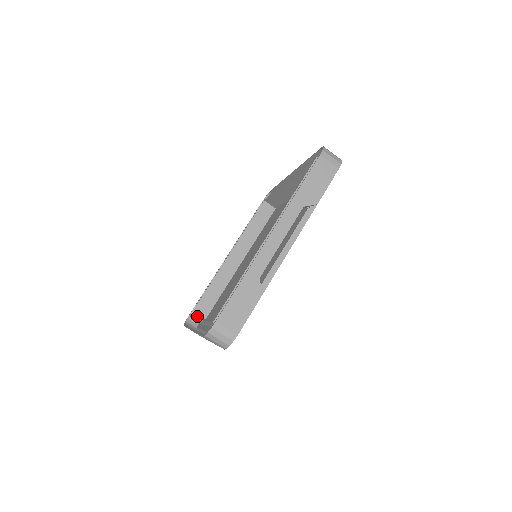
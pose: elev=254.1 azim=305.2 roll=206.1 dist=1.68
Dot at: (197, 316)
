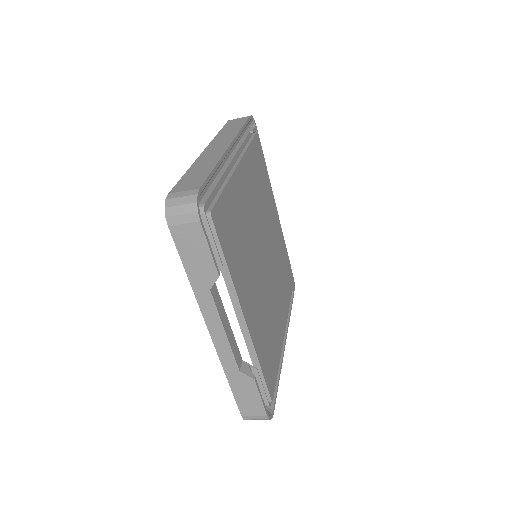
Dot at: occluded
